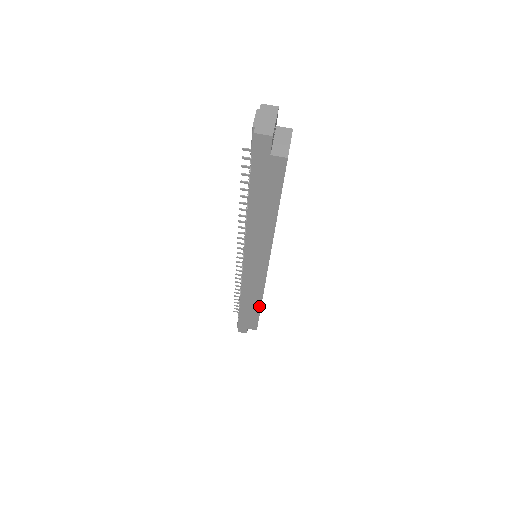
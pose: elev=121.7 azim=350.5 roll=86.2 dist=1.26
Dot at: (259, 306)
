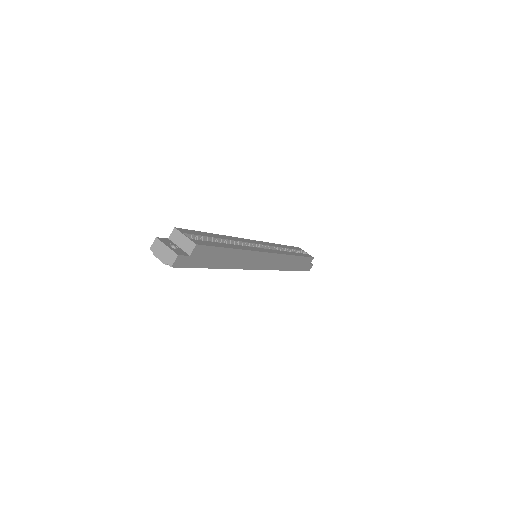
Dot at: (295, 257)
